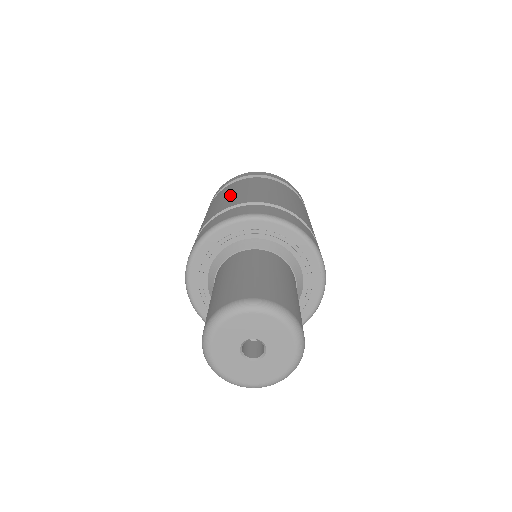
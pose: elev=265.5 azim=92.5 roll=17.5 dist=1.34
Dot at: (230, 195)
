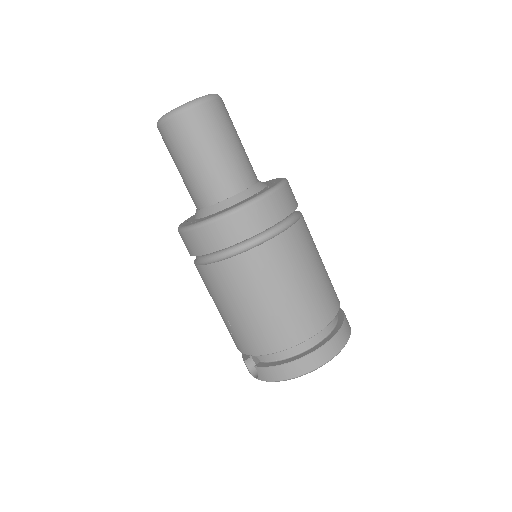
Dot at: occluded
